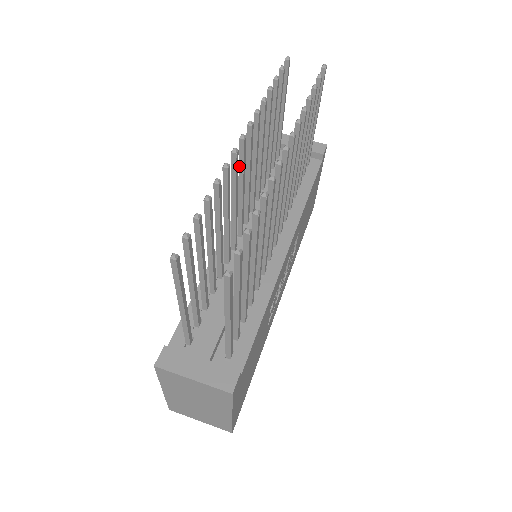
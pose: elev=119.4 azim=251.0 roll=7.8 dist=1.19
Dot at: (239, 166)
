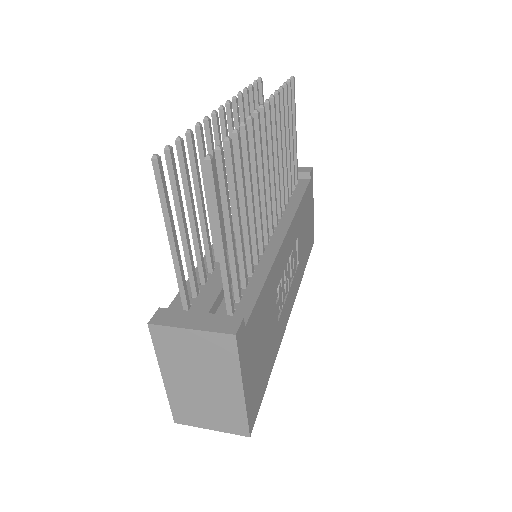
Dot at: (223, 142)
